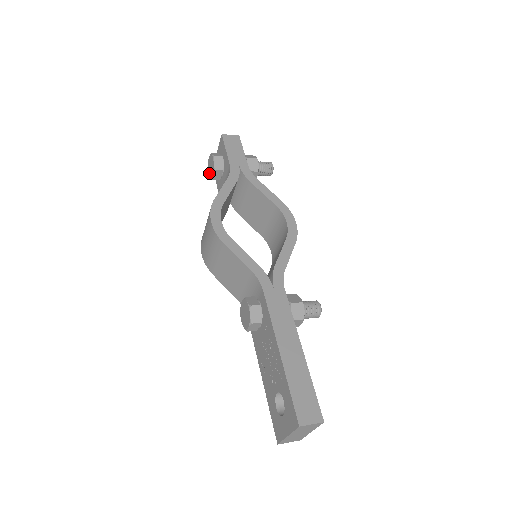
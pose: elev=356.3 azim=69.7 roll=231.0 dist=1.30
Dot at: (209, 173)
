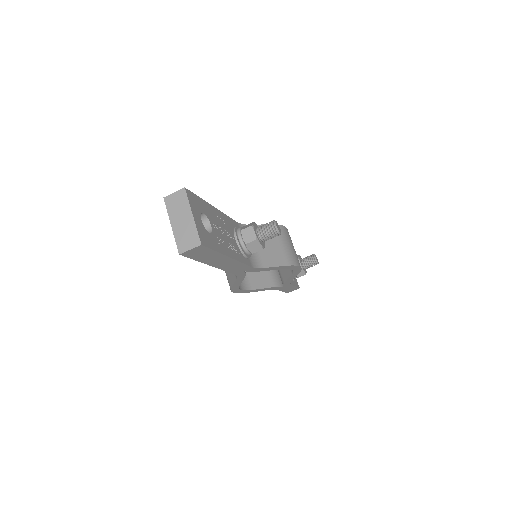
Dot at: occluded
